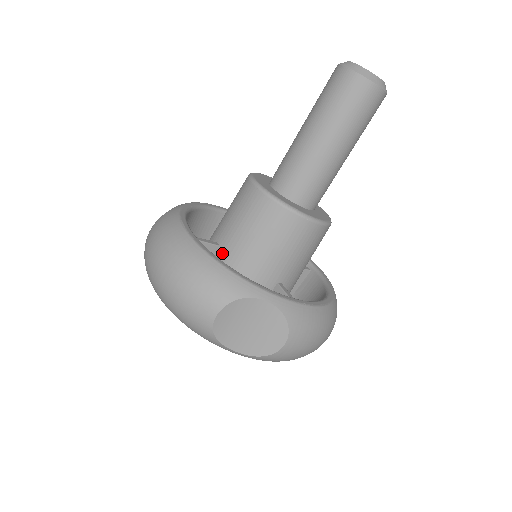
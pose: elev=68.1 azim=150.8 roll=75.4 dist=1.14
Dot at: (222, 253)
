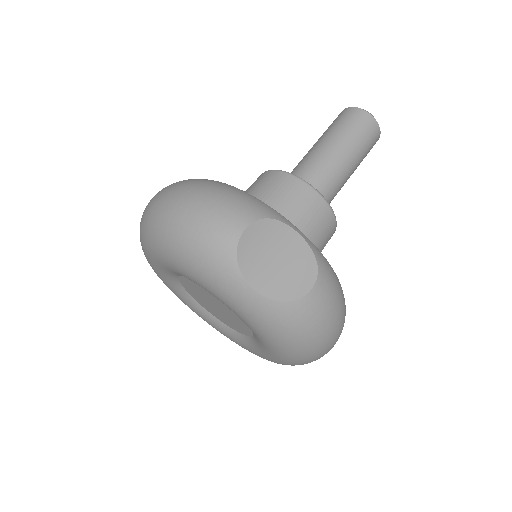
Dot at: occluded
